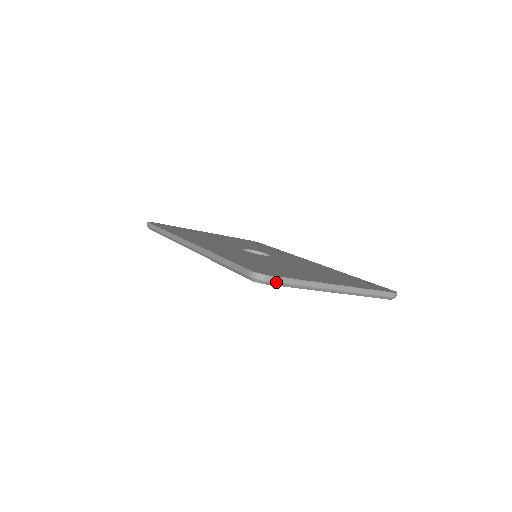
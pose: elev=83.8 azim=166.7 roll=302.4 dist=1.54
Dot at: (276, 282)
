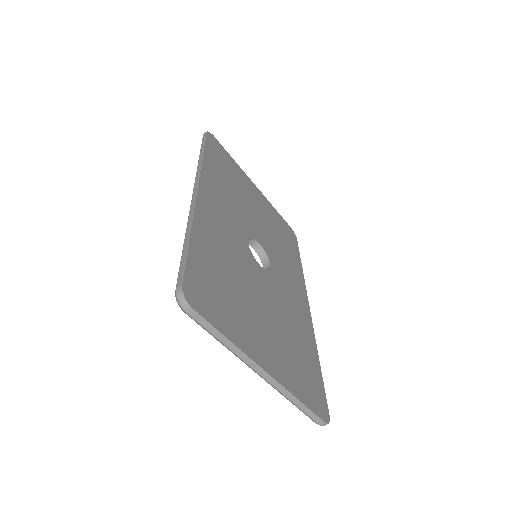
Dot at: (196, 320)
